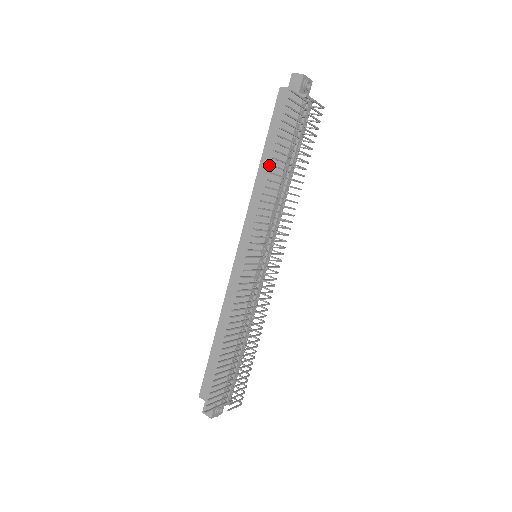
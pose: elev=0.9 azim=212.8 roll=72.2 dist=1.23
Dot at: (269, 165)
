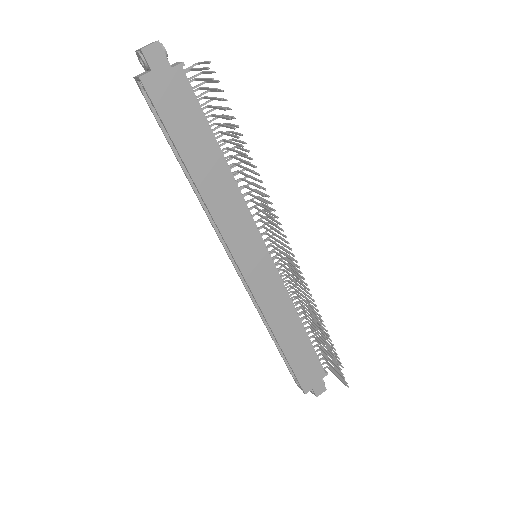
Dot at: (204, 170)
